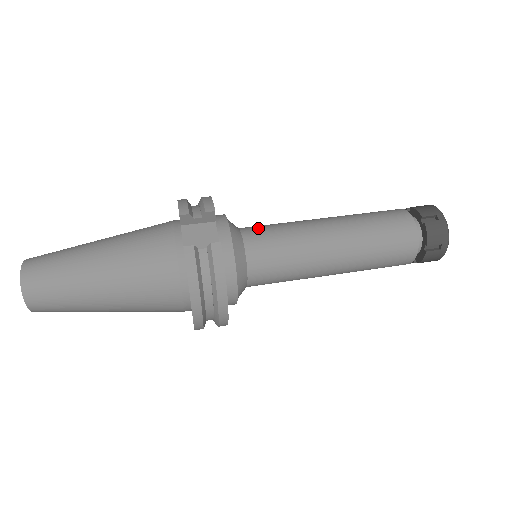
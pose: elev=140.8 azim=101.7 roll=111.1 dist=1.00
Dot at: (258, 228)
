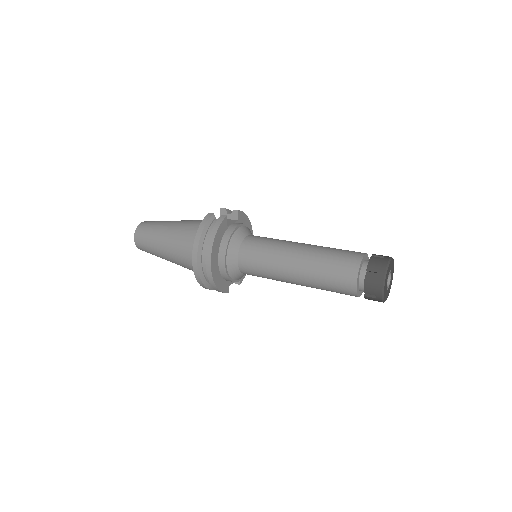
Dot at: occluded
